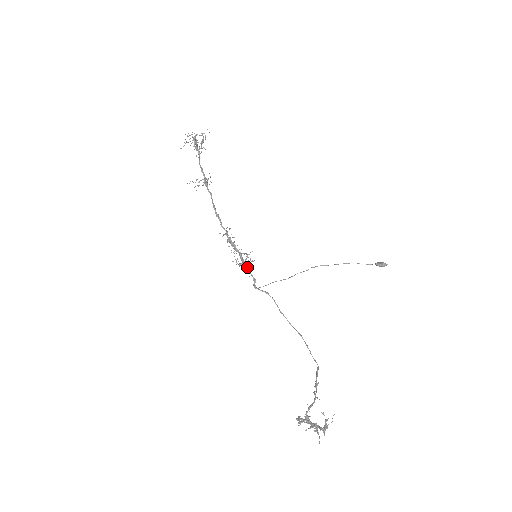
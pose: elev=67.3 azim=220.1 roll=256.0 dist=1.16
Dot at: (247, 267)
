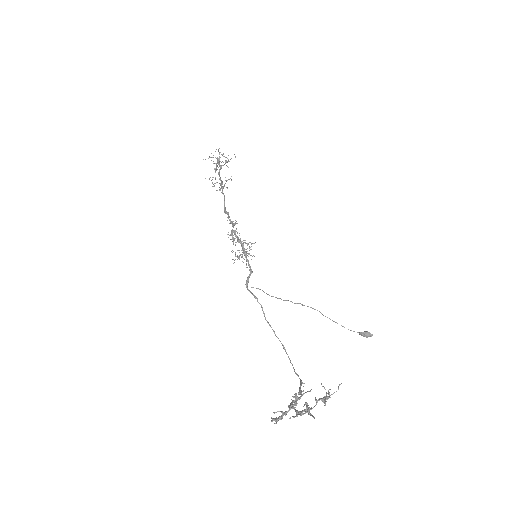
Dot at: occluded
